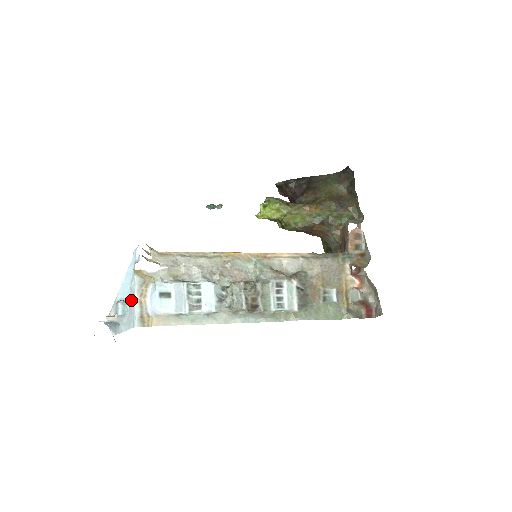
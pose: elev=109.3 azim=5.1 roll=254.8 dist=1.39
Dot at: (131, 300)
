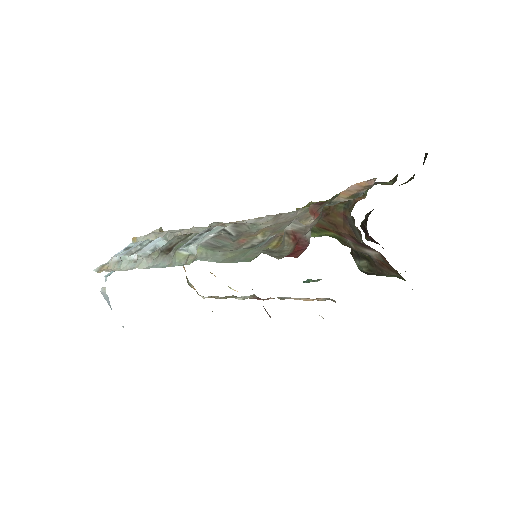
Dot at: occluded
